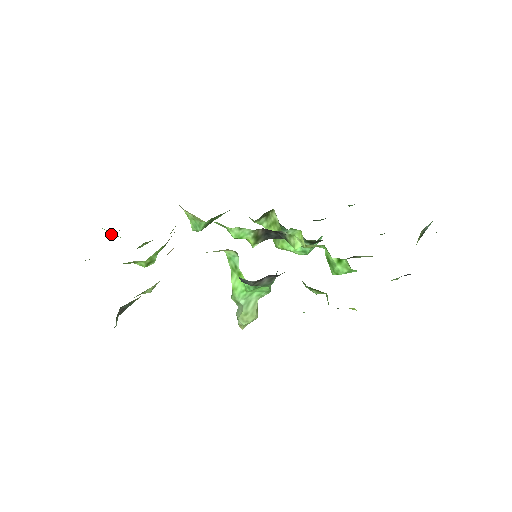
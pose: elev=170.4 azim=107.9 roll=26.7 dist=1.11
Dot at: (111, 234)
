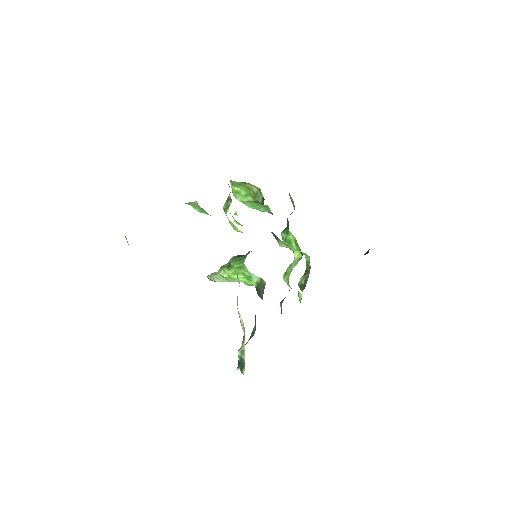
Dot at: (125, 236)
